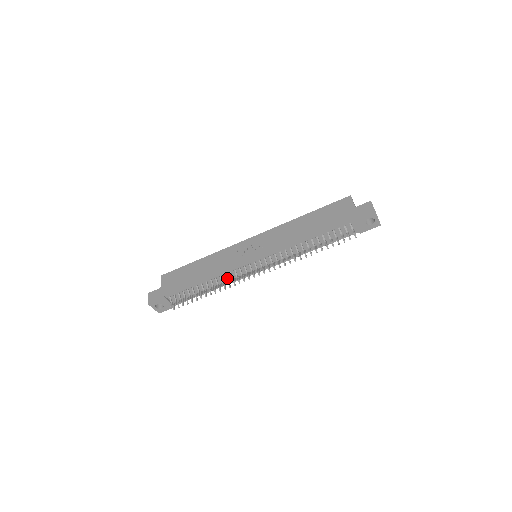
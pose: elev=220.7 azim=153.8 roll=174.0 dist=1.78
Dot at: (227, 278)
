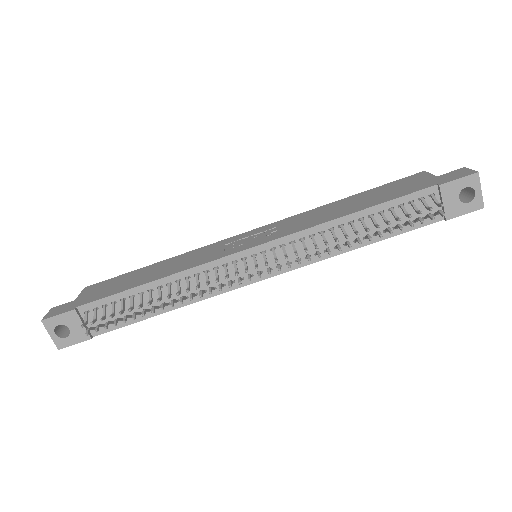
Dot at: (199, 281)
